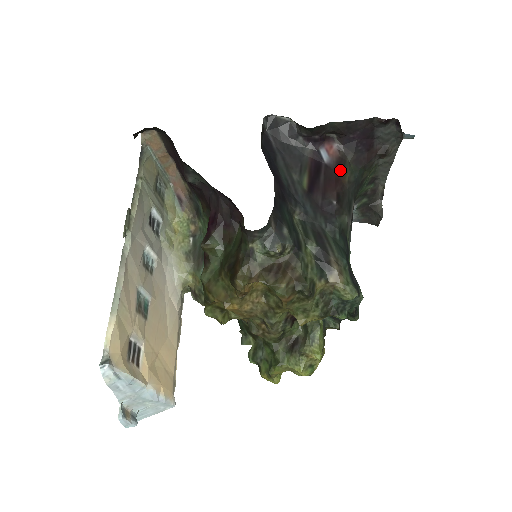
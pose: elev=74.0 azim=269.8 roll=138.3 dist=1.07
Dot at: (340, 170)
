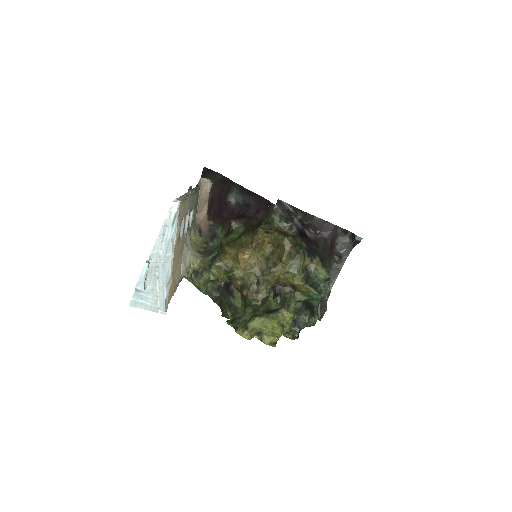
Dot at: (315, 244)
